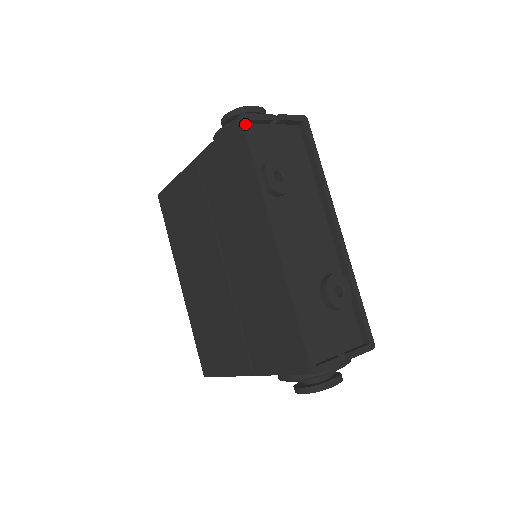
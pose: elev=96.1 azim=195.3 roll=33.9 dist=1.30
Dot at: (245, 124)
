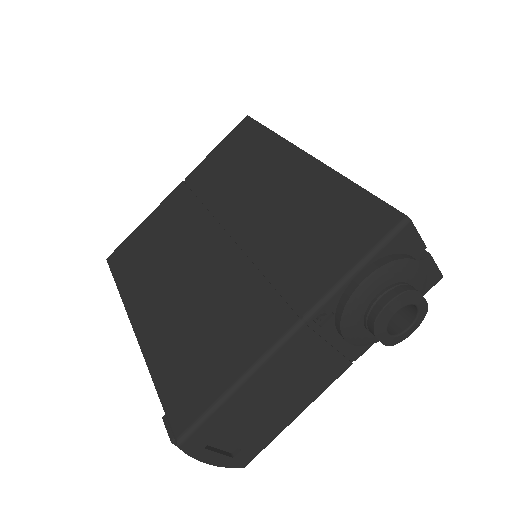
Dot at: (252, 119)
